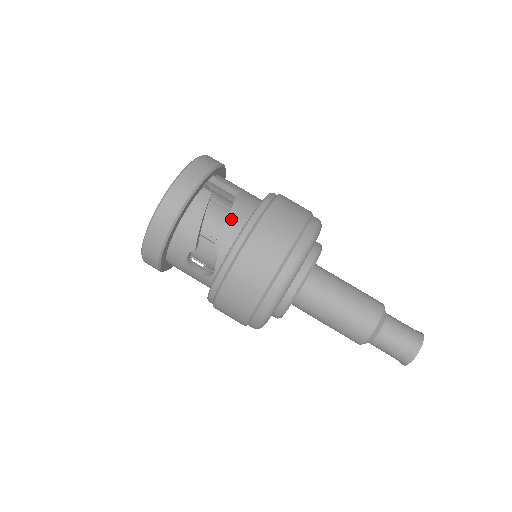
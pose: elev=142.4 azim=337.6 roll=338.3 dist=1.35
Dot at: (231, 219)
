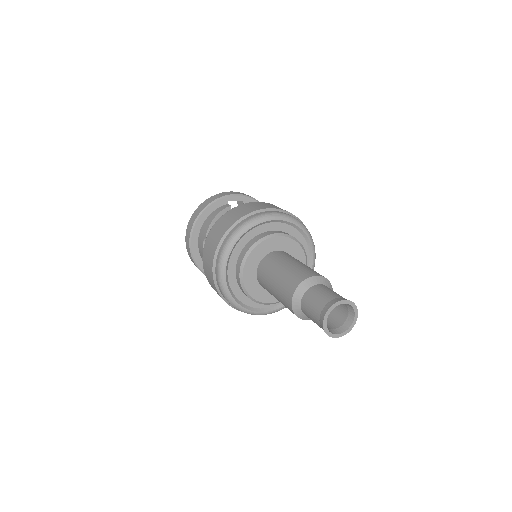
Dot at: occluded
